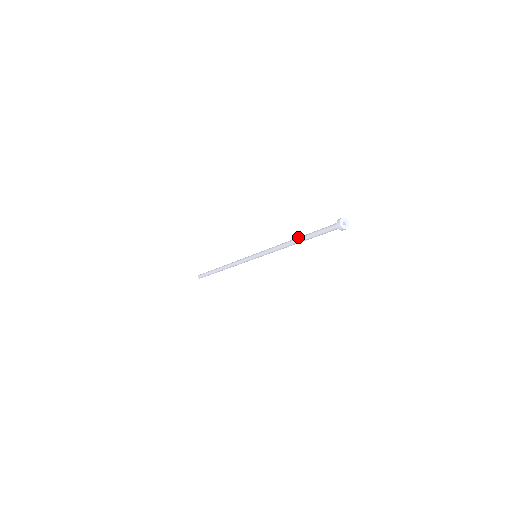
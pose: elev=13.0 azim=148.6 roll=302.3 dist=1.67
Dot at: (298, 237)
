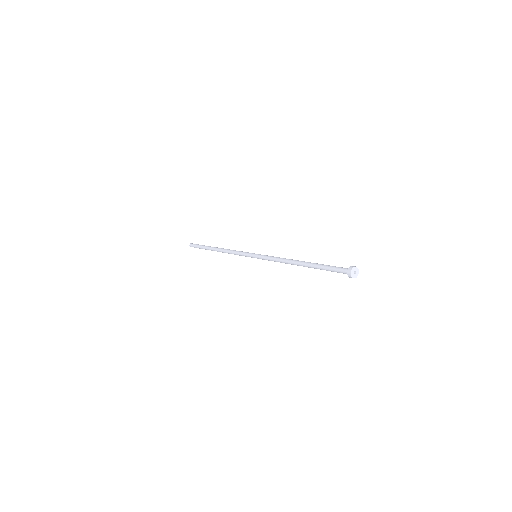
Dot at: (303, 263)
